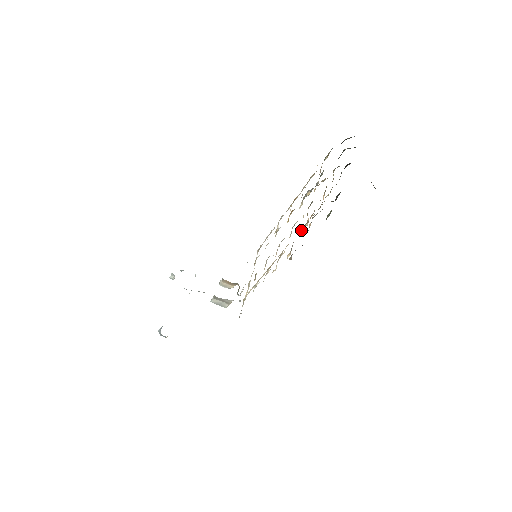
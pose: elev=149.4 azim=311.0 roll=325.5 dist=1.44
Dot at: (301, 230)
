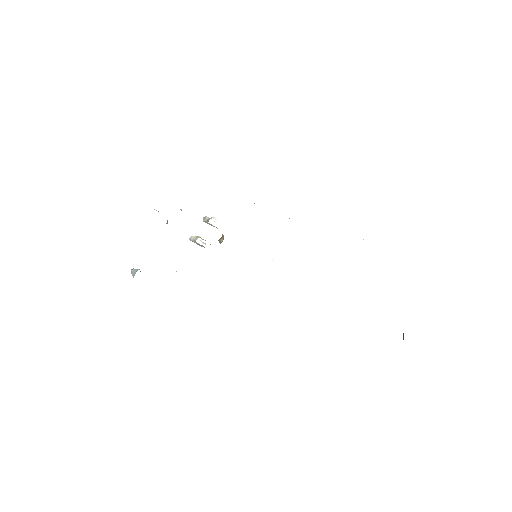
Dot at: occluded
